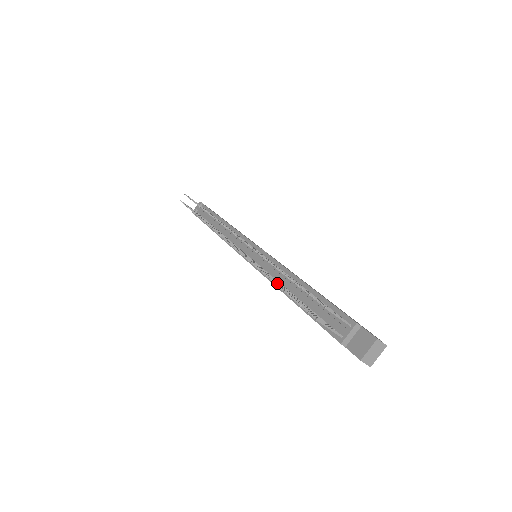
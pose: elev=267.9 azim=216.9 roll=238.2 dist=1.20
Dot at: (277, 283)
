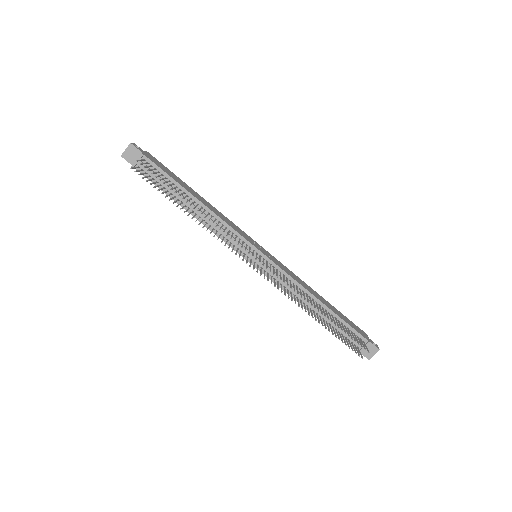
Dot at: occluded
